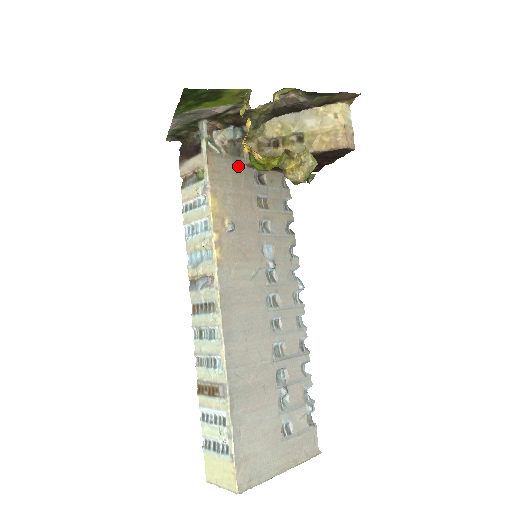
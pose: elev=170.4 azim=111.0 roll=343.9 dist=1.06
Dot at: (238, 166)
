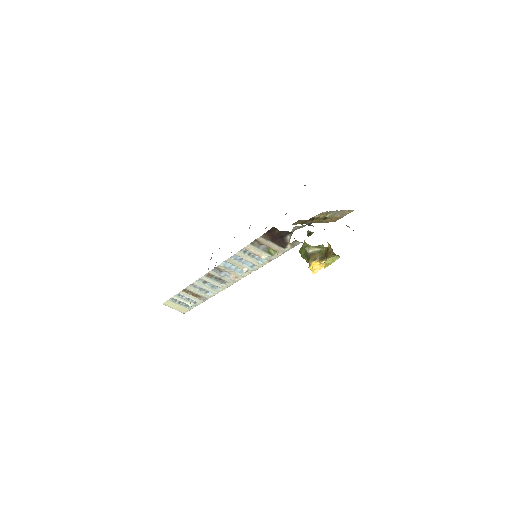
Dot at: occluded
